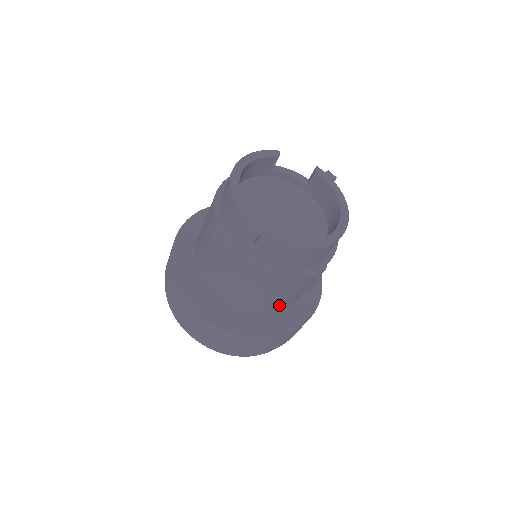
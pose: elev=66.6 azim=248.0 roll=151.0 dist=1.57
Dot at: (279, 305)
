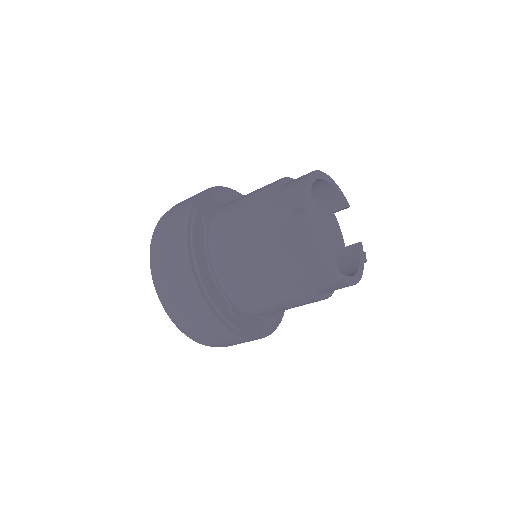
Dot at: (242, 293)
